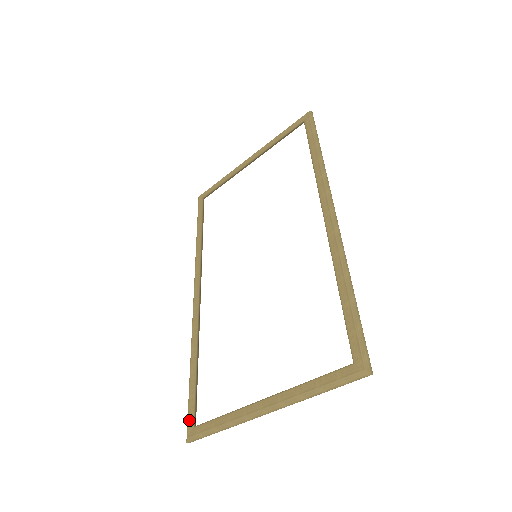
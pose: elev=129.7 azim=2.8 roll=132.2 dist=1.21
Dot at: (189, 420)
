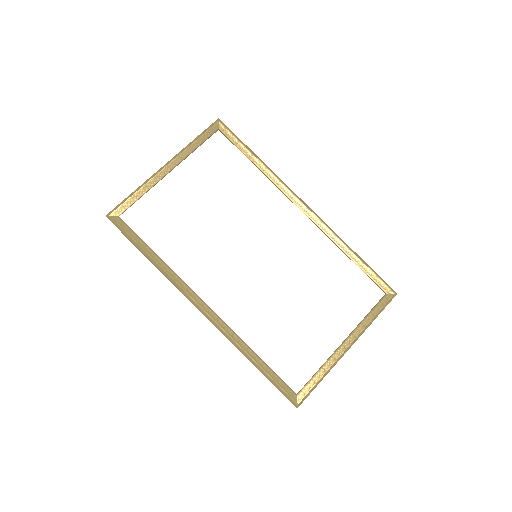
Dot at: (289, 394)
